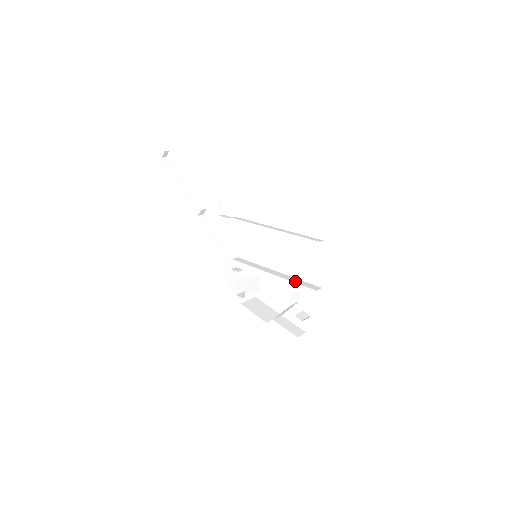
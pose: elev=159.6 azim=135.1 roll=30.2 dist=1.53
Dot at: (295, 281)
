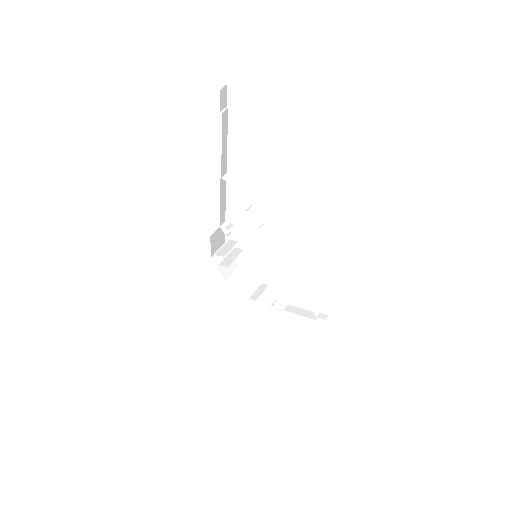
Dot at: (273, 291)
